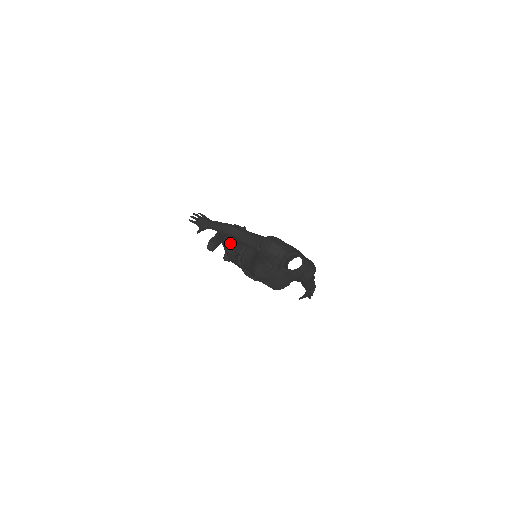
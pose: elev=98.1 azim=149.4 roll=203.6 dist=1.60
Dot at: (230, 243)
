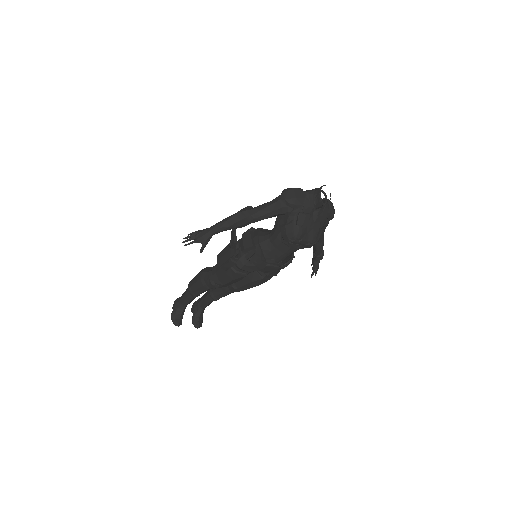
Dot at: (233, 249)
